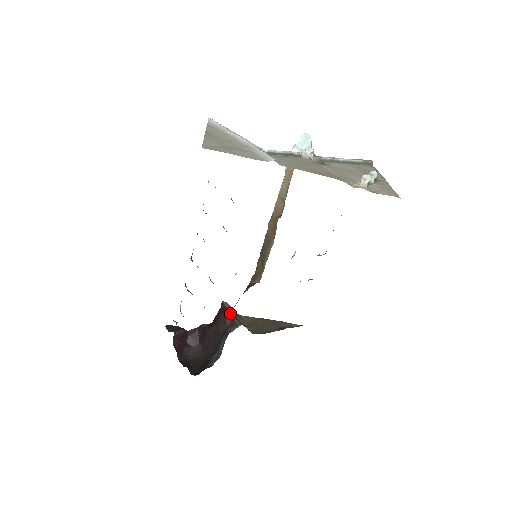
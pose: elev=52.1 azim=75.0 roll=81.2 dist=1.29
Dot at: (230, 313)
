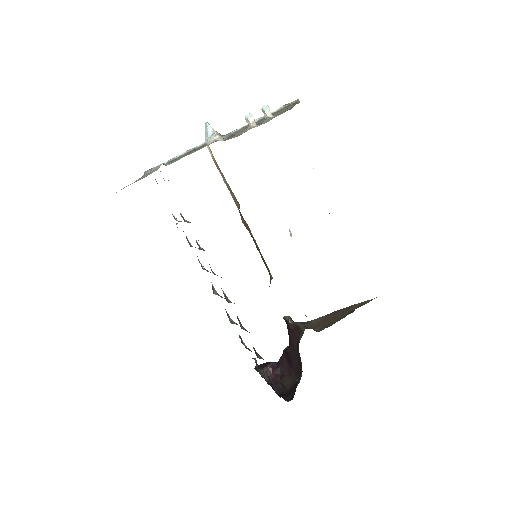
Dot at: (294, 324)
